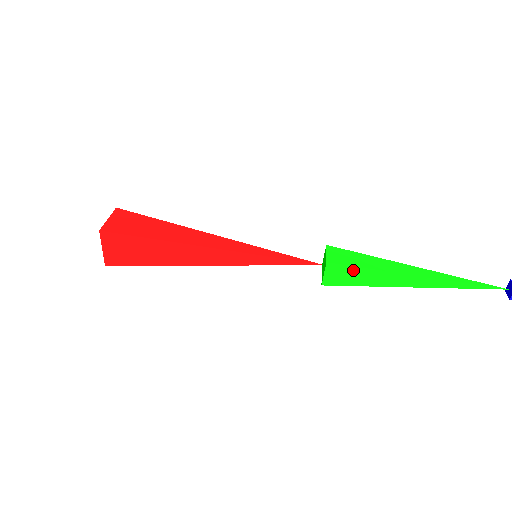
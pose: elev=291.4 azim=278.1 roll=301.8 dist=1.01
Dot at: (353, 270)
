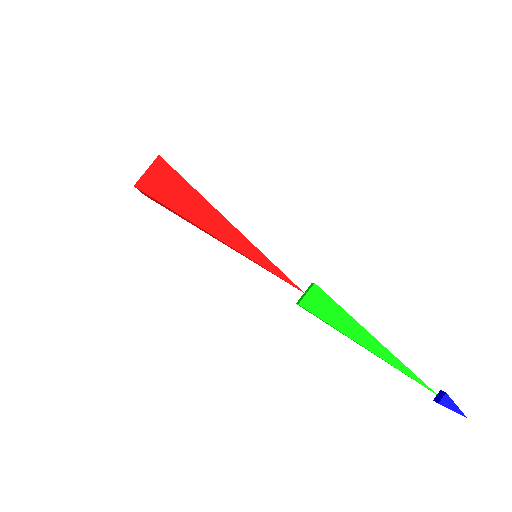
Dot at: (330, 303)
